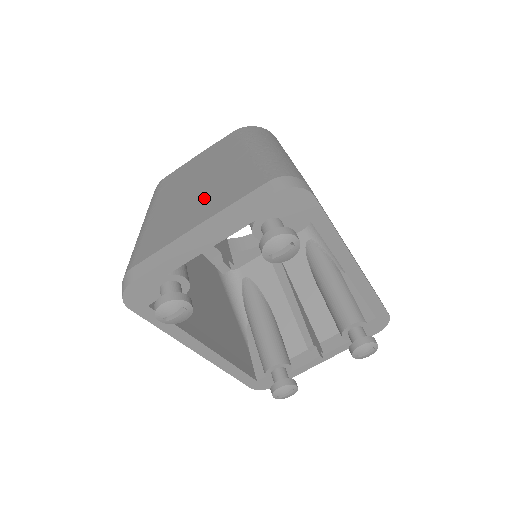
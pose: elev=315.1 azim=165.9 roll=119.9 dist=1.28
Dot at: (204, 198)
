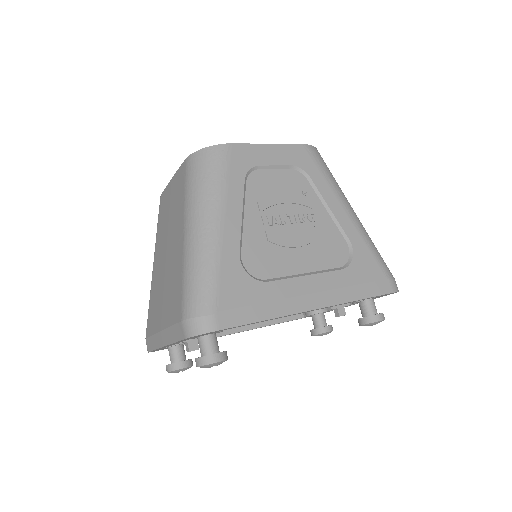
Dot at: (165, 288)
